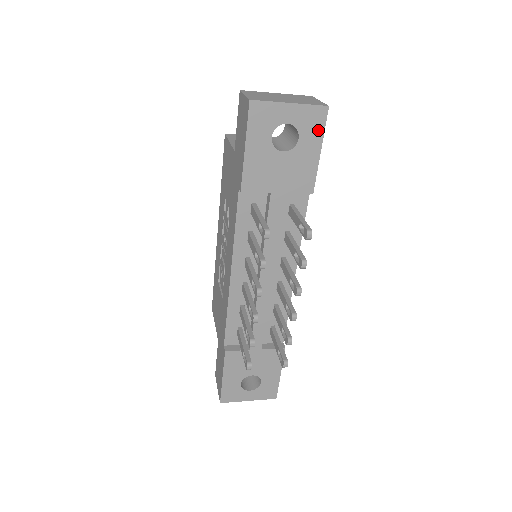
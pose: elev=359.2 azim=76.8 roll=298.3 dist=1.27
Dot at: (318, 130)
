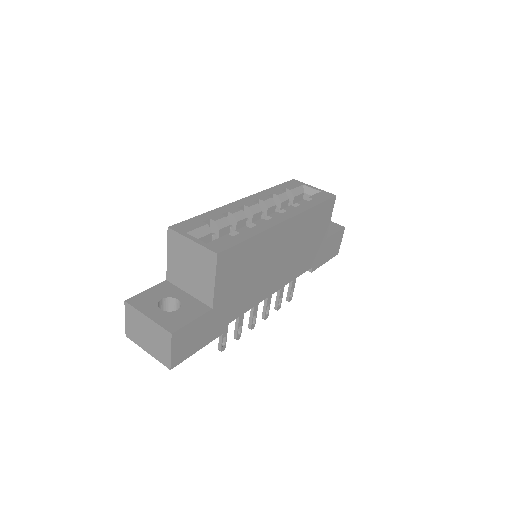
Dot at: occluded
